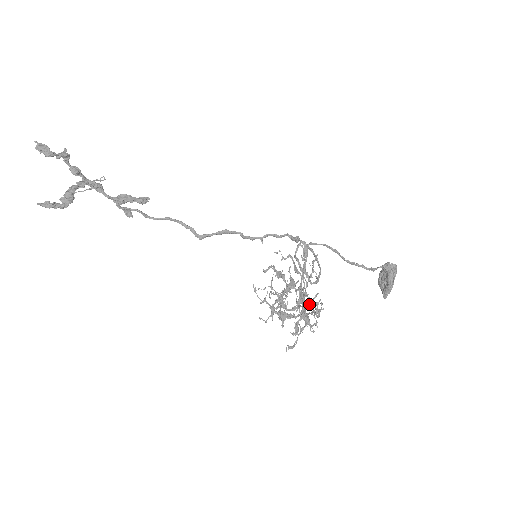
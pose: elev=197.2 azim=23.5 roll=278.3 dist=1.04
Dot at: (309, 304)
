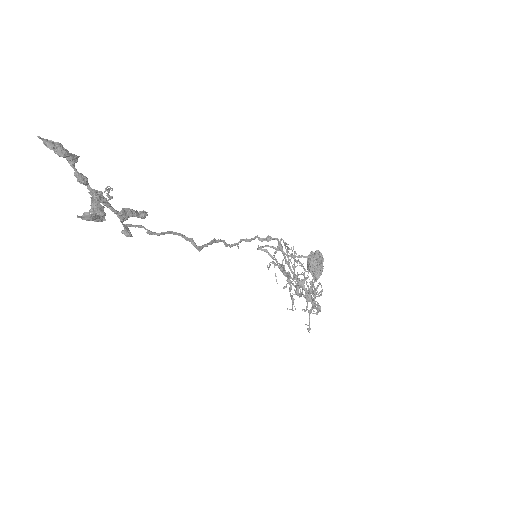
Dot at: occluded
